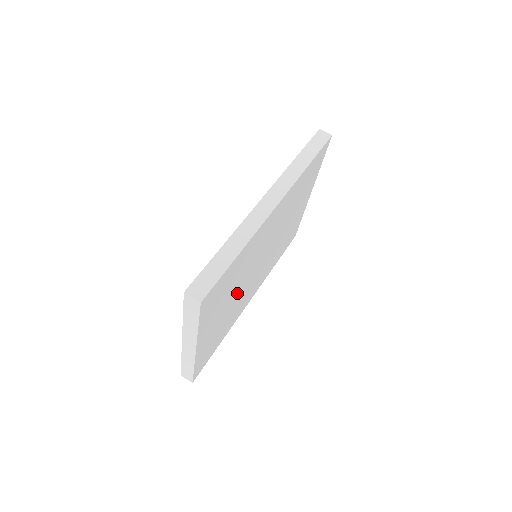
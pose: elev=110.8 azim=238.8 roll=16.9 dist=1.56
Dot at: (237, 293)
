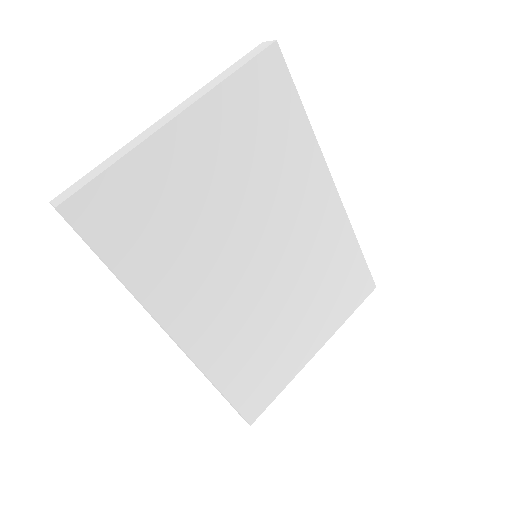
Dot at: (231, 208)
